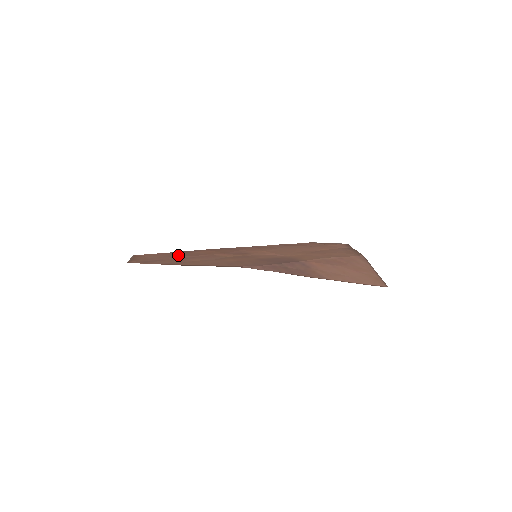
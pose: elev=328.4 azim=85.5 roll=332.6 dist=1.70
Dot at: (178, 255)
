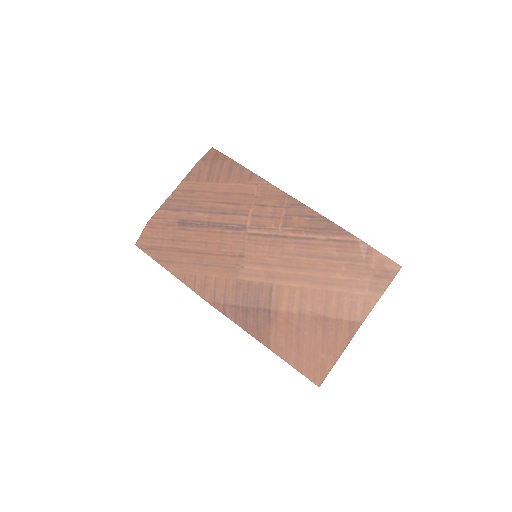
Dot at: (179, 239)
